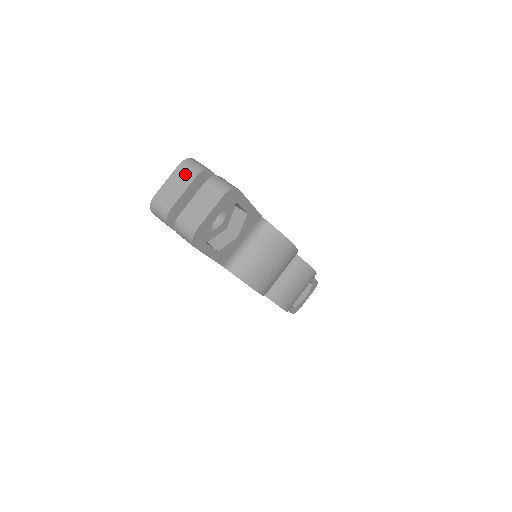
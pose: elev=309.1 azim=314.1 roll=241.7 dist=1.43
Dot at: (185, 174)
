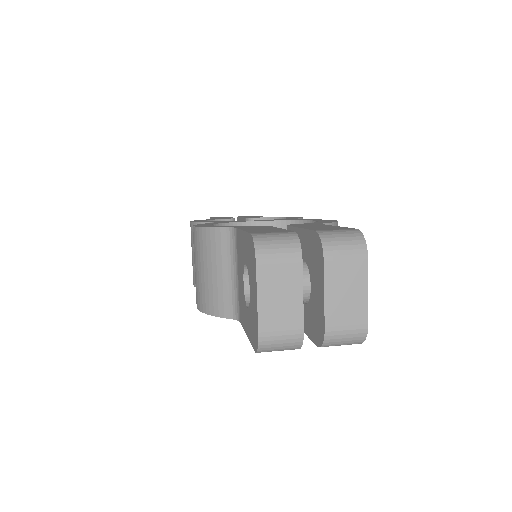
Dot at: (281, 270)
